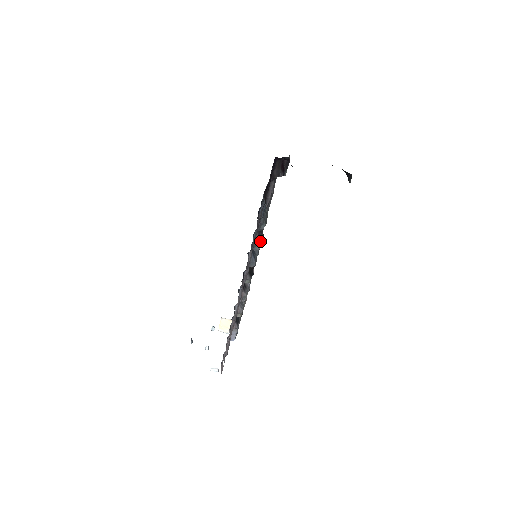
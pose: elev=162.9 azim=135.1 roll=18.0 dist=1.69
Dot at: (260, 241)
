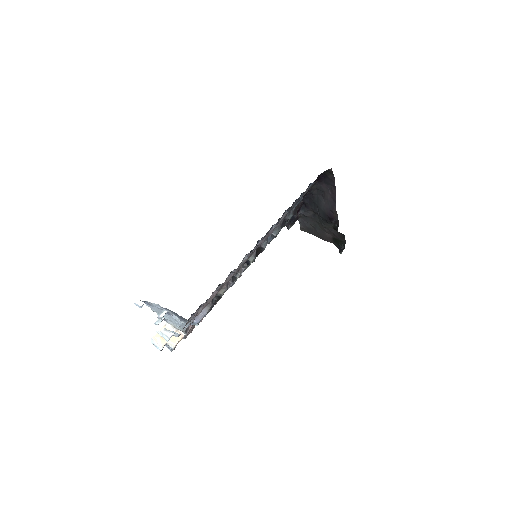
Dot at: (281, 228)
